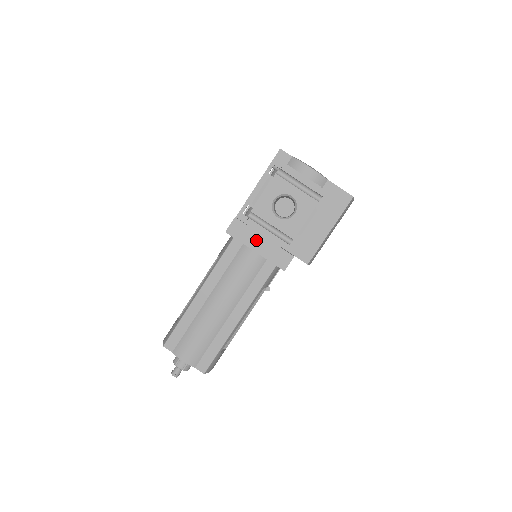
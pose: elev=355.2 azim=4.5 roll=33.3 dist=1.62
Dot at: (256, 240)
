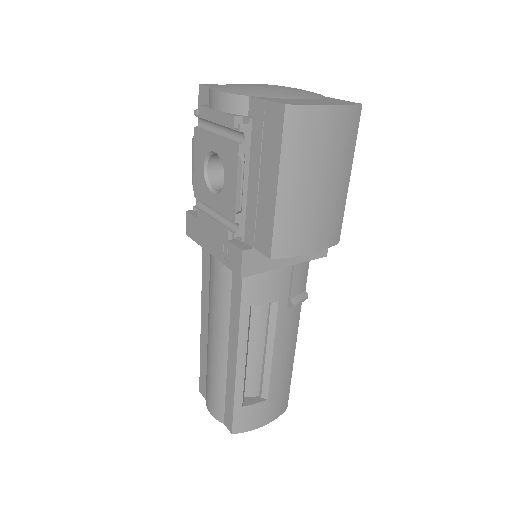
Dot at: (207, 237)
